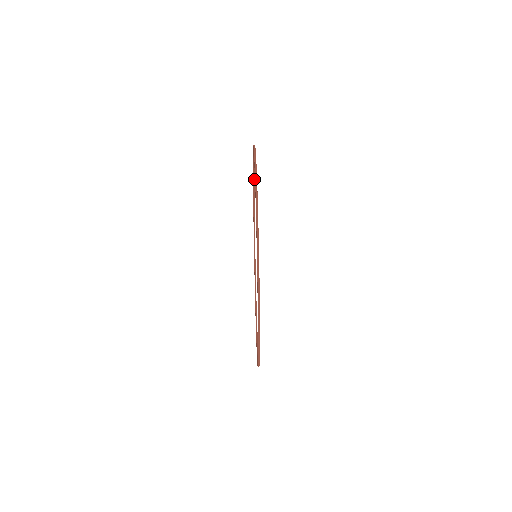
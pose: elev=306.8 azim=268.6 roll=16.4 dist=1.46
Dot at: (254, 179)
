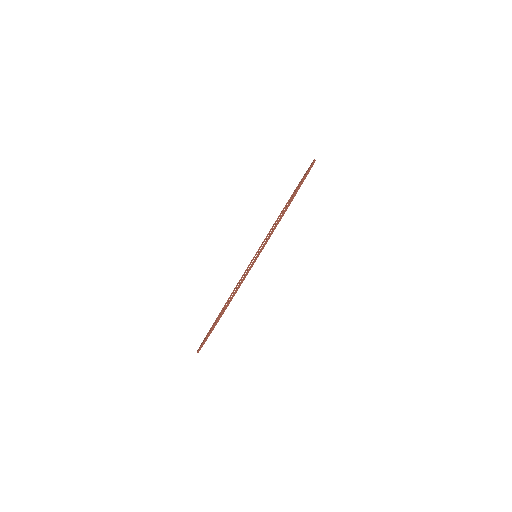
Dot at: occluded
